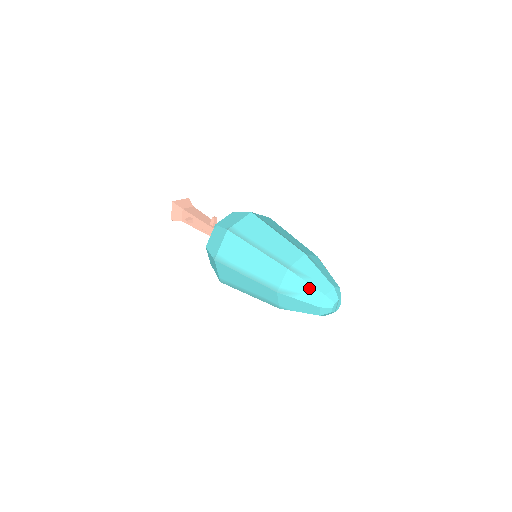
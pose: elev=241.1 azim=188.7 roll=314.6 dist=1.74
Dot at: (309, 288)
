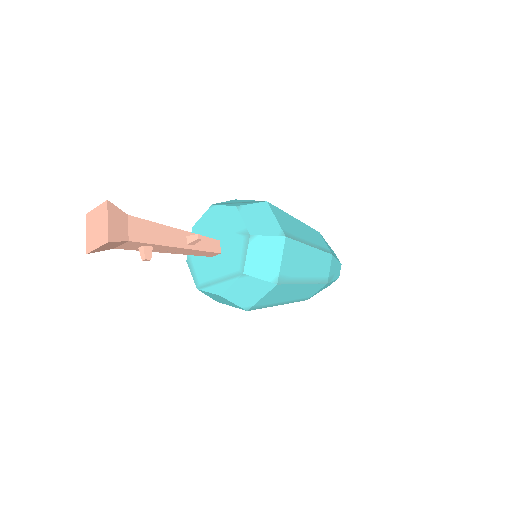
Dot at: occluded
